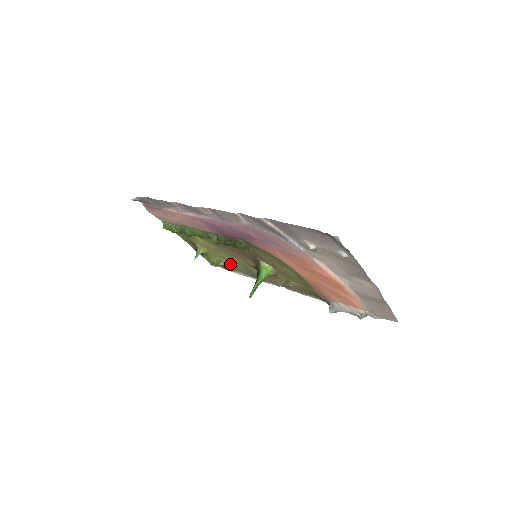
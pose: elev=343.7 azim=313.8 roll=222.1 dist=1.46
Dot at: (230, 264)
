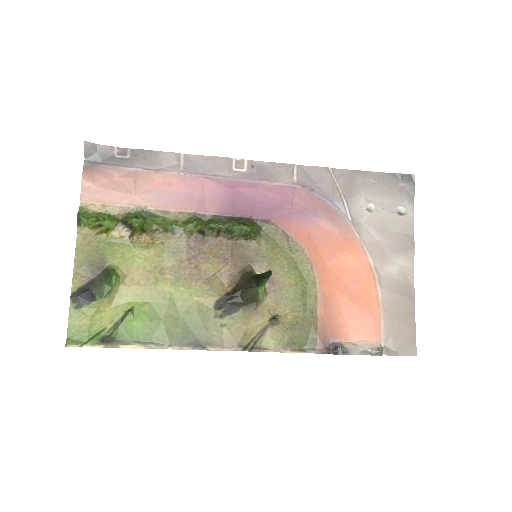
Dot at: (150, 314)
